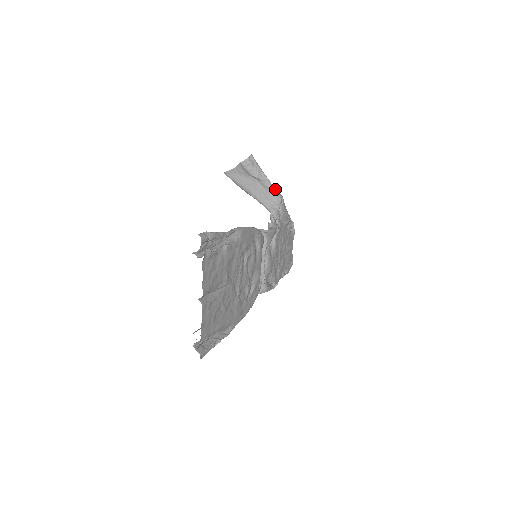
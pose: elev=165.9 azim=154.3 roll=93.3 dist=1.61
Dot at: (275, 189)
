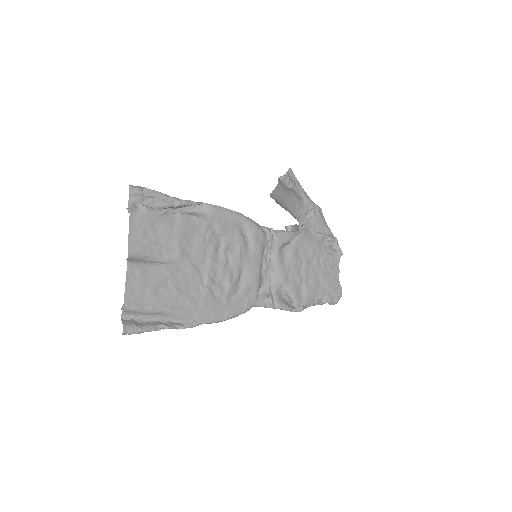
Dot at: (310, 199)
